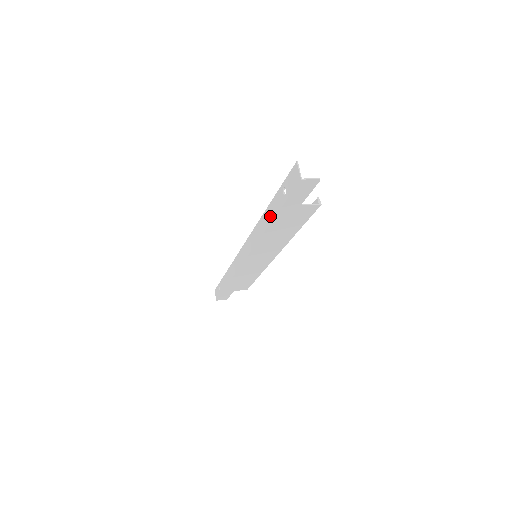
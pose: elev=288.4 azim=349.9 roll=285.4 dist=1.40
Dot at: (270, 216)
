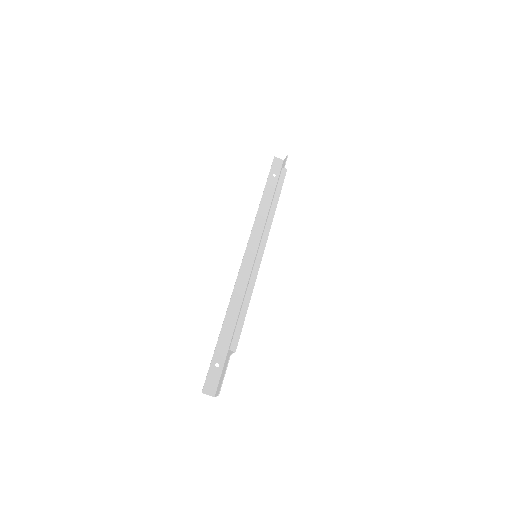
Dot at: (229, 332)
